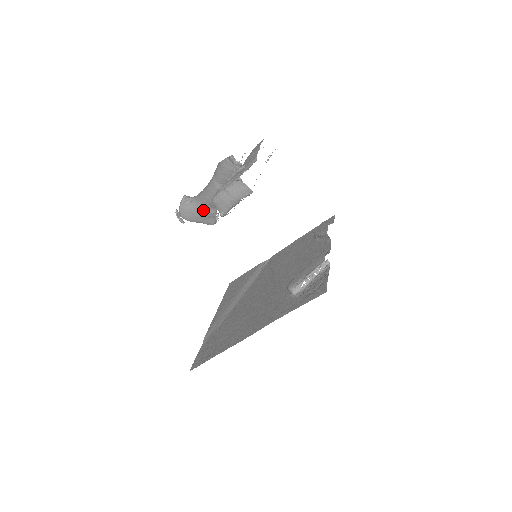
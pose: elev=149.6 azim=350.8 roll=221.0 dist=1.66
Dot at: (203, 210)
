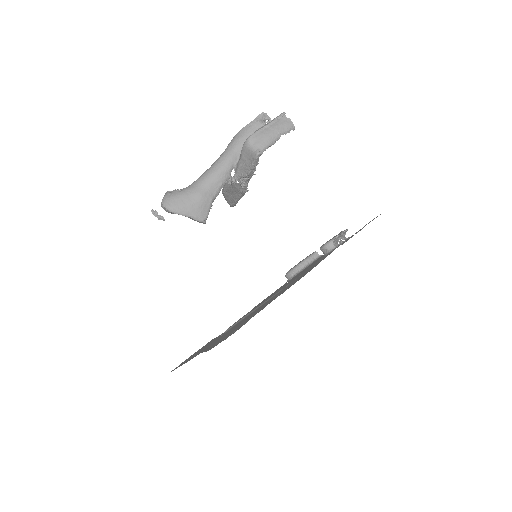
Dot at: (202, 193)
